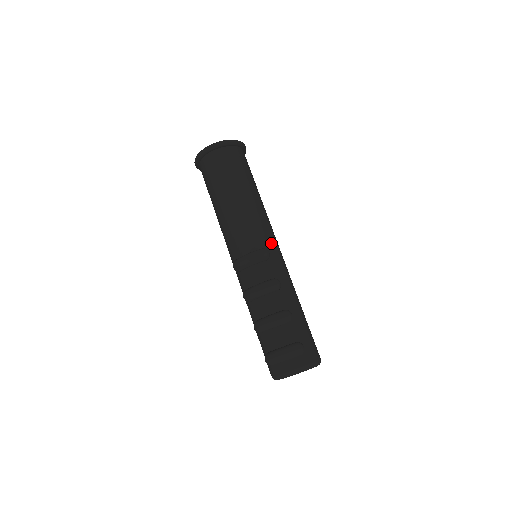
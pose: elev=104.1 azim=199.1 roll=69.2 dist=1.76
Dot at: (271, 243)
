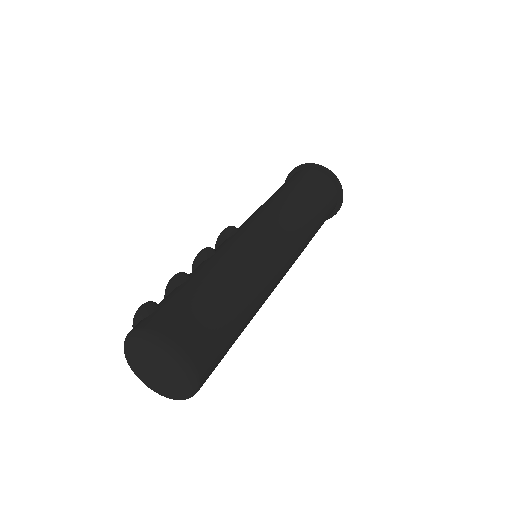
Dot at: (252, 225)
